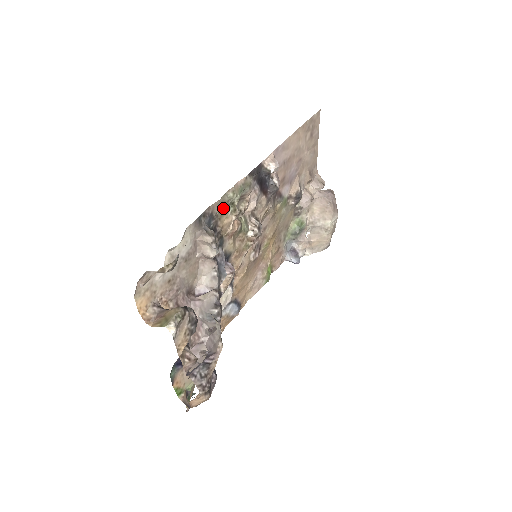
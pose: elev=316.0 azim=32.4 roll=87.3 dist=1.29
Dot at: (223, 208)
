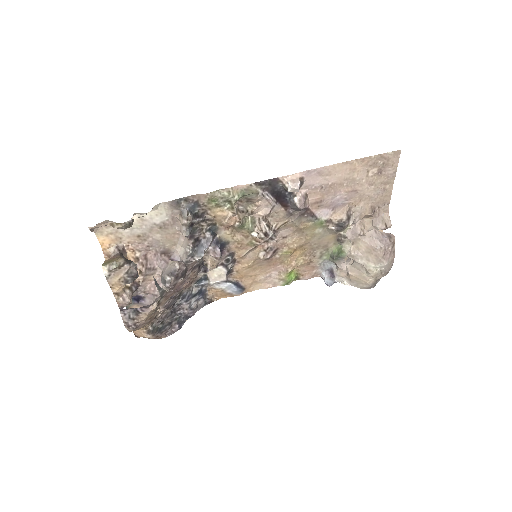
Dot at: (215, 201)
